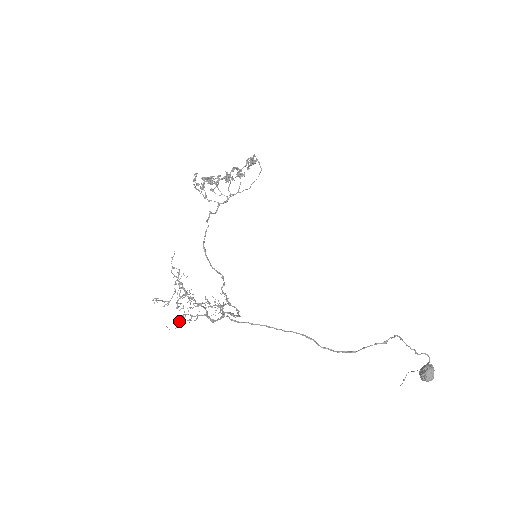
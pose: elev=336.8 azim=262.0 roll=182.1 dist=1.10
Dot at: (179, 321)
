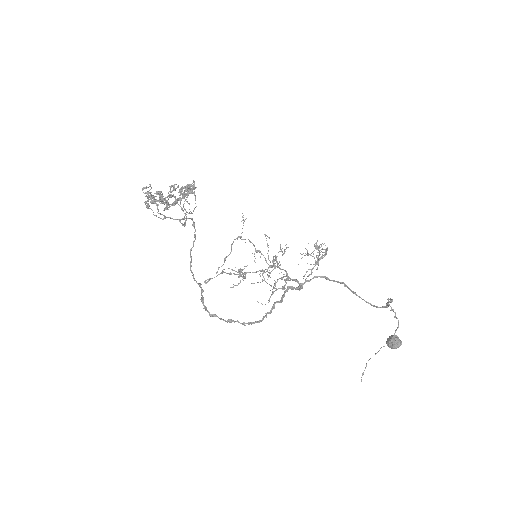
Dot at: occluded
